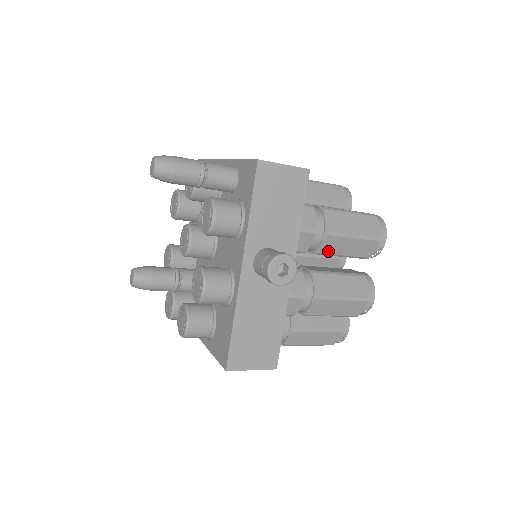
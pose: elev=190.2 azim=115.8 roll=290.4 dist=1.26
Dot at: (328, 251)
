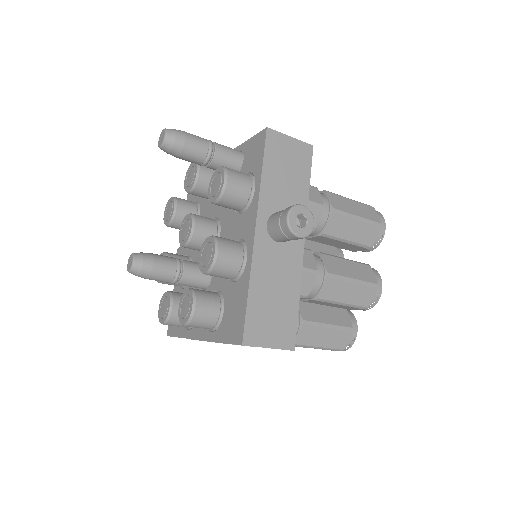
Dot at: (333, 233)
